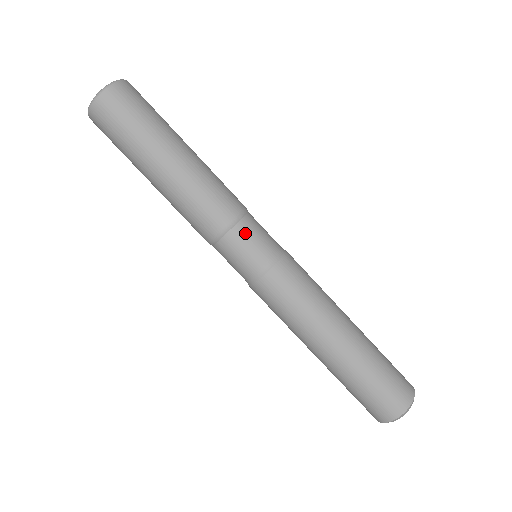
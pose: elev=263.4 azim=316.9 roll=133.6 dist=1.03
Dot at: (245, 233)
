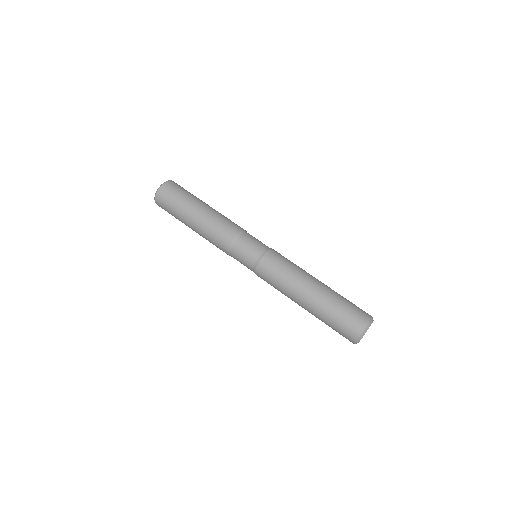
Dot at: (251, 236)
